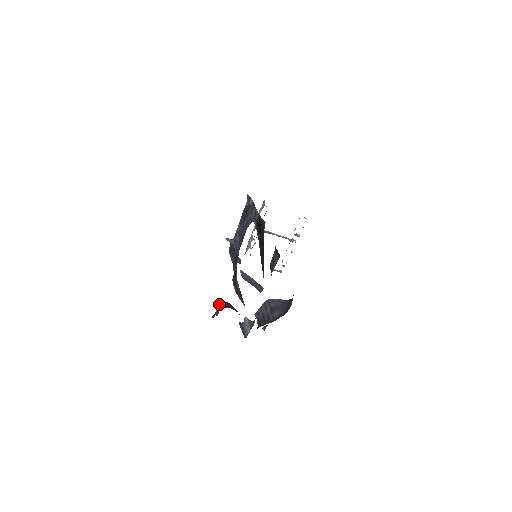
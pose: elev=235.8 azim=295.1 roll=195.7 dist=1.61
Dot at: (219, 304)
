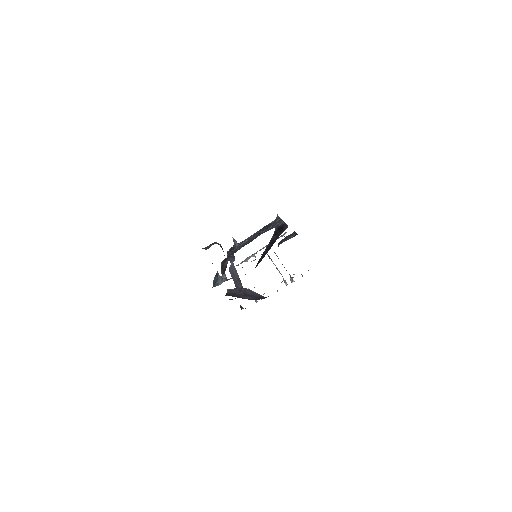
Dot at: (214, 242)
